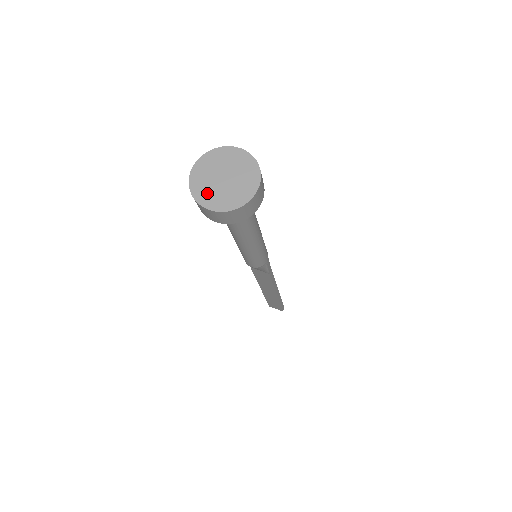
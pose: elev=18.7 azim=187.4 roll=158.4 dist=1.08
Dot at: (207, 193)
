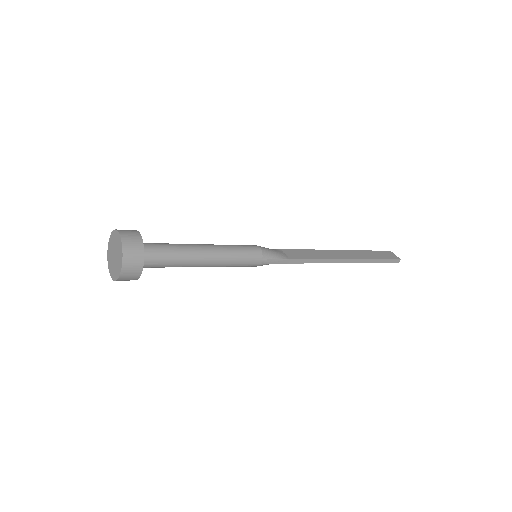
Dot at: (110, 263)
